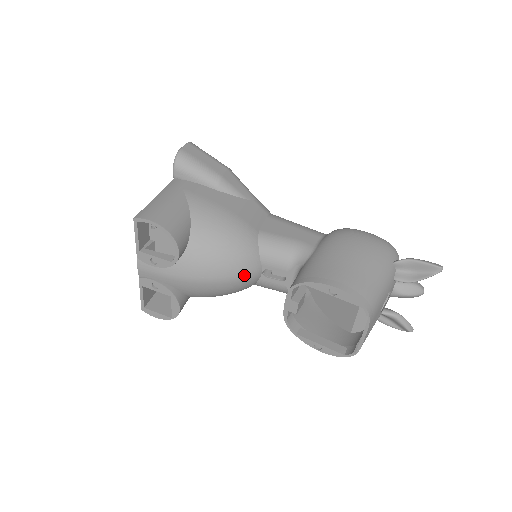
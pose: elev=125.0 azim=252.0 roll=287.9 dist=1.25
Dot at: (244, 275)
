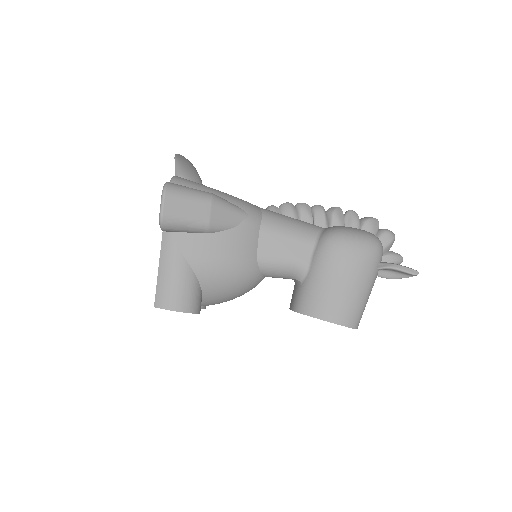
Dot at: occluded
